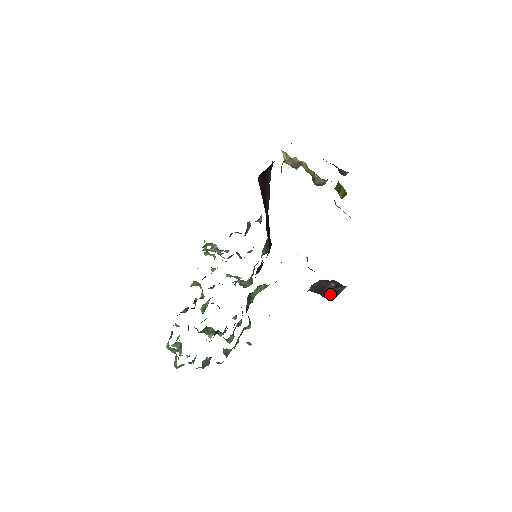
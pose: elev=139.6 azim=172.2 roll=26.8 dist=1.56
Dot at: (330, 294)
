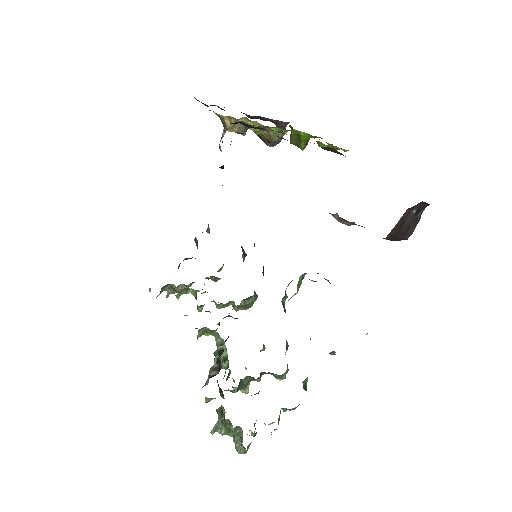
Dot at: (408, 229)
